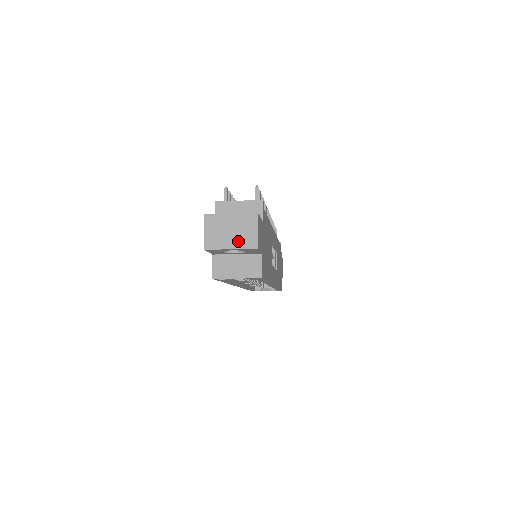
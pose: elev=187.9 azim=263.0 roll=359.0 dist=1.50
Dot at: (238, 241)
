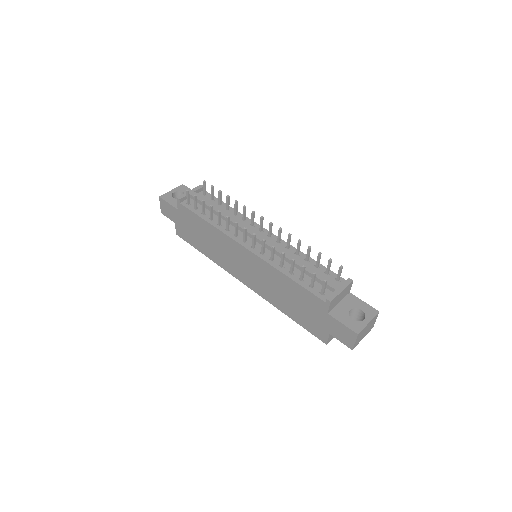
Dot at: (367, 332)
